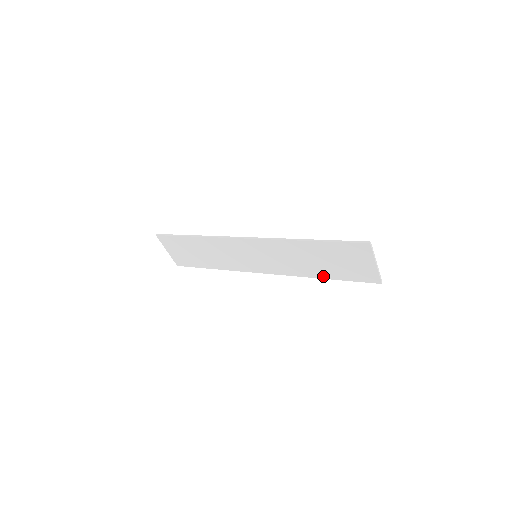
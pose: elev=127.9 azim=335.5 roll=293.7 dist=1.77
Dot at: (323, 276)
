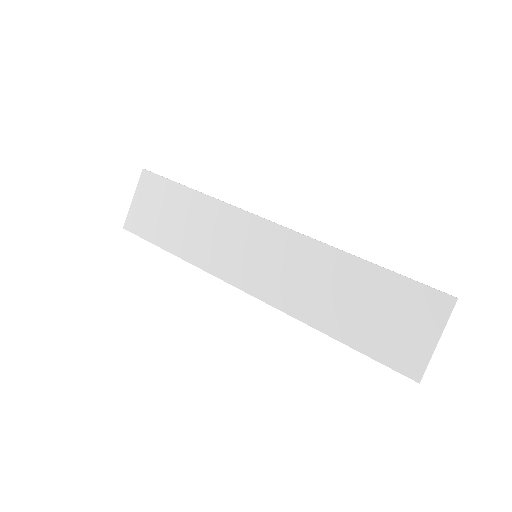
Dot at: (332, 330)
